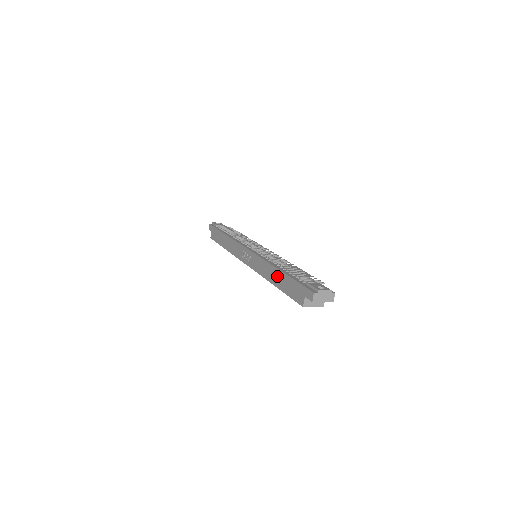
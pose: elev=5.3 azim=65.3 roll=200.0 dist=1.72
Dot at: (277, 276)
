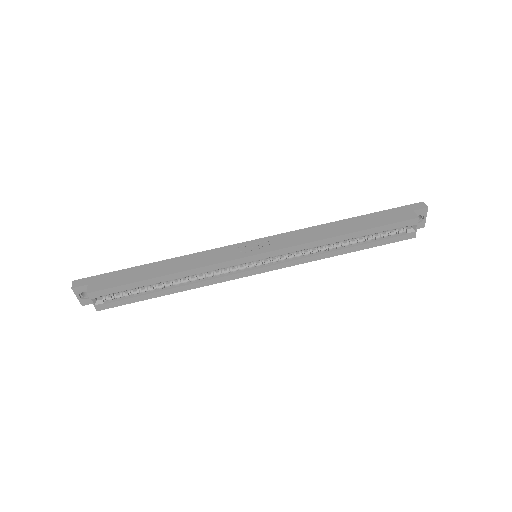
Dot at: (348, 224)
